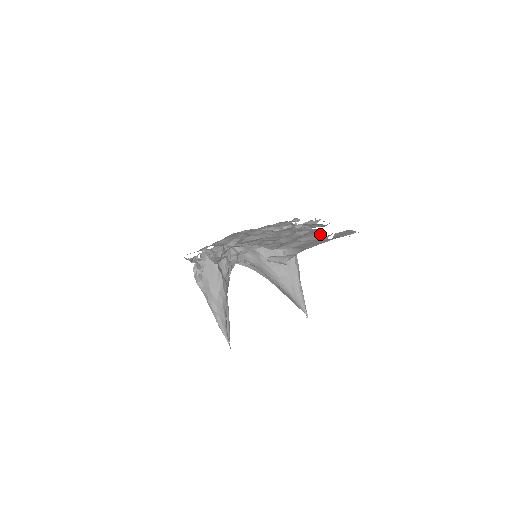
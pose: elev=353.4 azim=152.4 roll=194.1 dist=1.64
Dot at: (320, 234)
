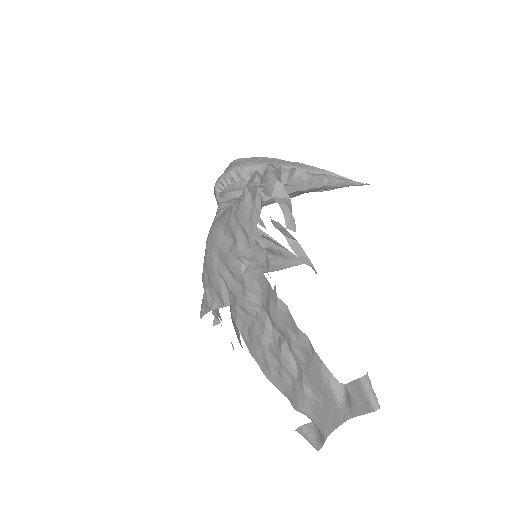
Dot at: (325, 383)
